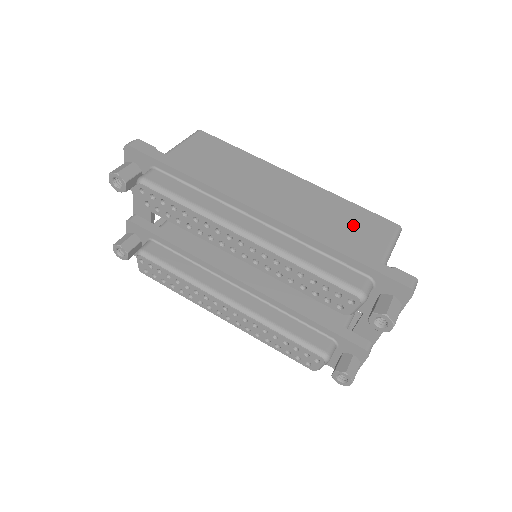
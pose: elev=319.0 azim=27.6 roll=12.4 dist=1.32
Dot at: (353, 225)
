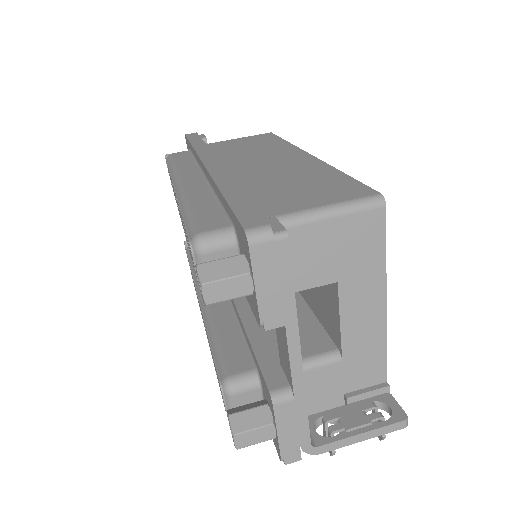
Dot at: (304, 187)
